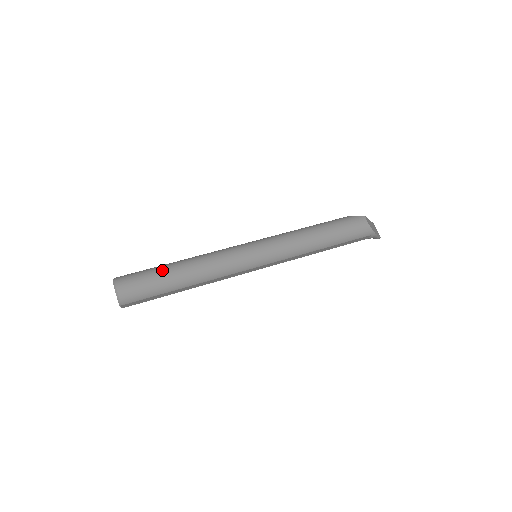
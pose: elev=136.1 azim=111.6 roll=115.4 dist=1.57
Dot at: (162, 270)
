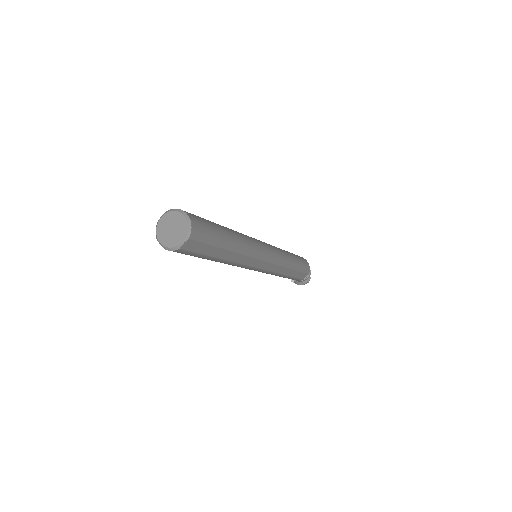
Dot at: (213, 222)
